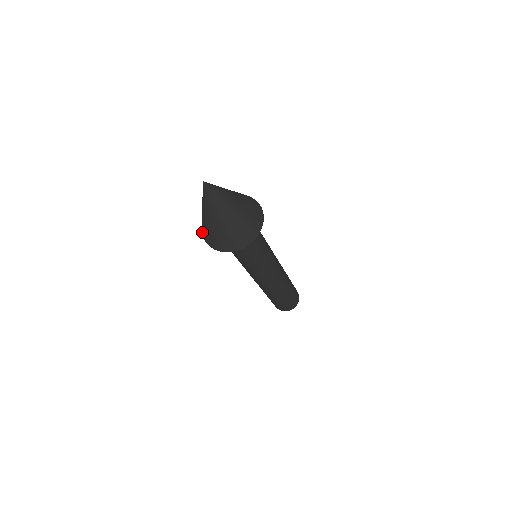
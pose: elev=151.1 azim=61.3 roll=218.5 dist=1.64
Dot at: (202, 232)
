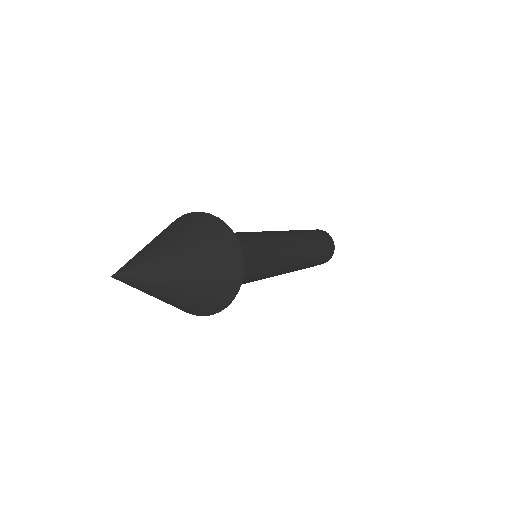
Dot at: occluded
